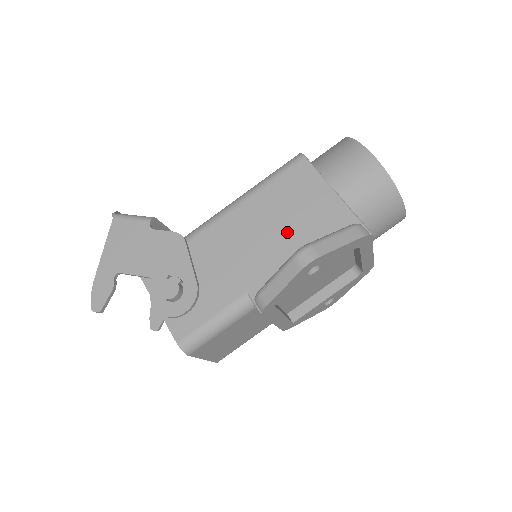
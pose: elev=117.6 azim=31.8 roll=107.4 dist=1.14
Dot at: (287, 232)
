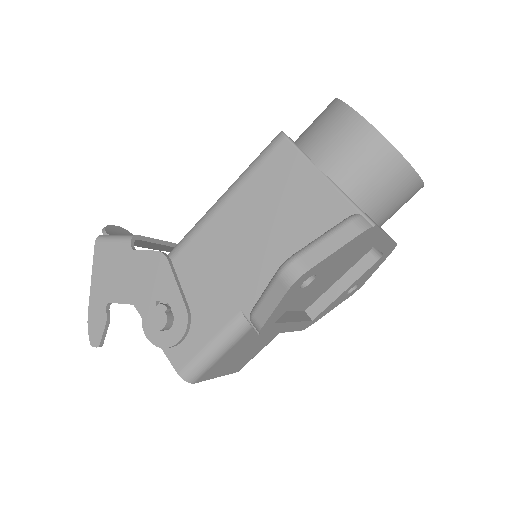
Dot at: (276, 235)
